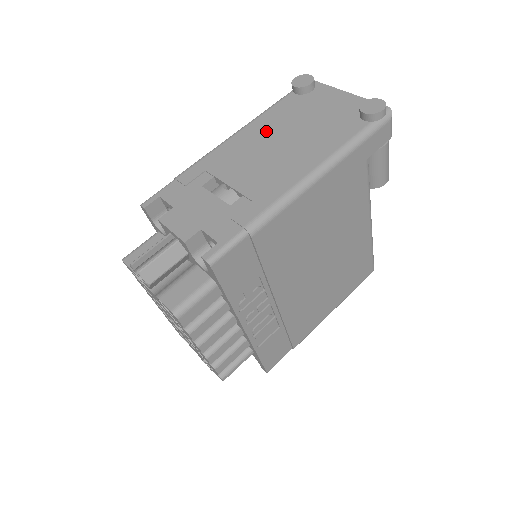
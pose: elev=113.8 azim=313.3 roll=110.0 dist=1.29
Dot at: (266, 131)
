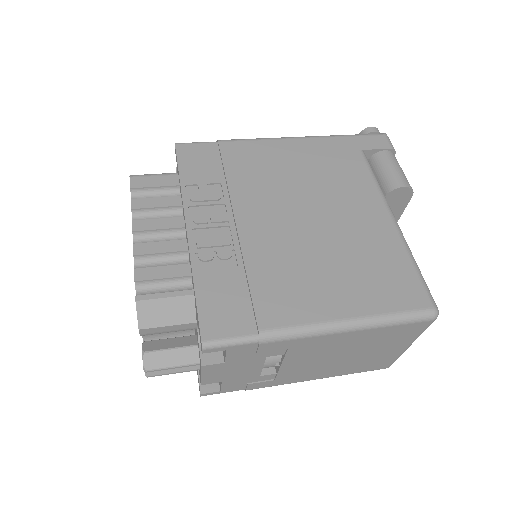
Dot at: occluded
